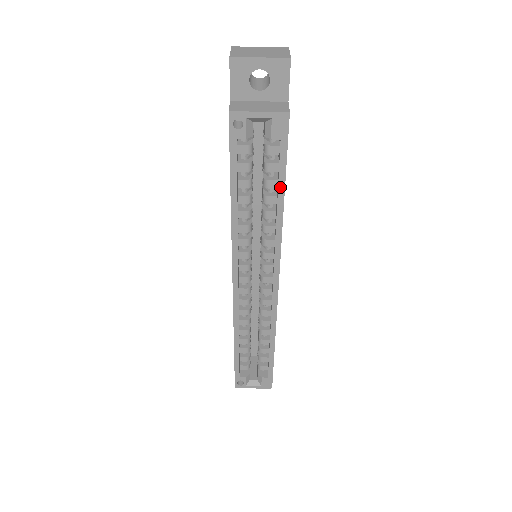
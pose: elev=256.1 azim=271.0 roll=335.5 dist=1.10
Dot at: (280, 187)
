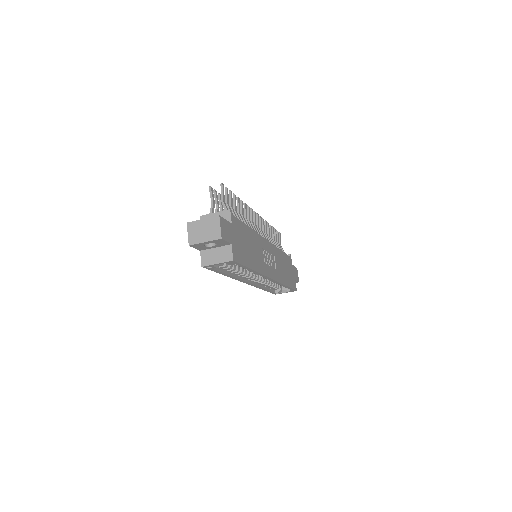
Dot at: (247, 269)
